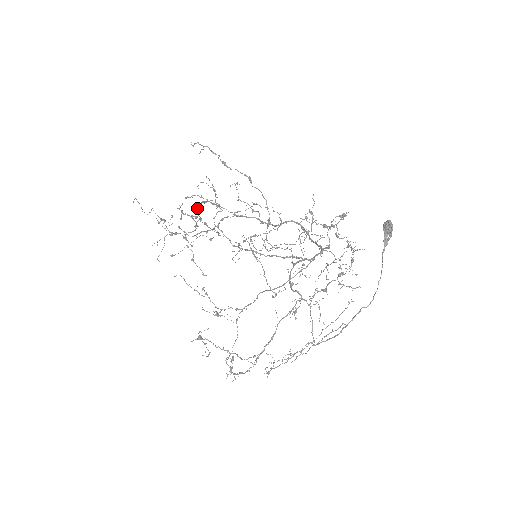
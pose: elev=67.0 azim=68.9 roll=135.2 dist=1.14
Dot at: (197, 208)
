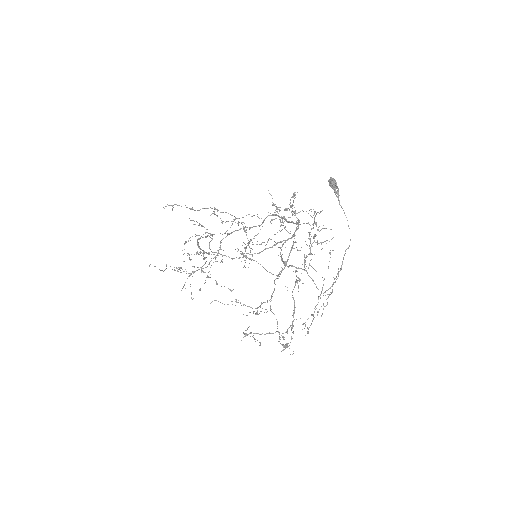
Dot at: occluded
